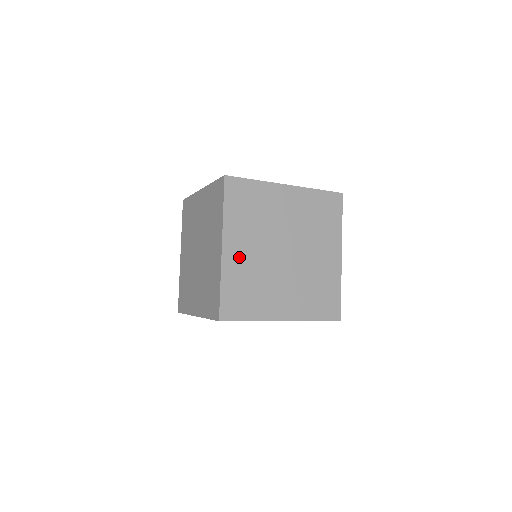
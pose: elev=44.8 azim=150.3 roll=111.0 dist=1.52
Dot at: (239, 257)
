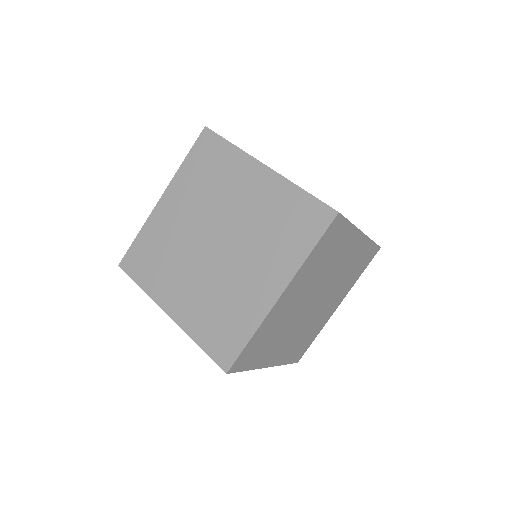
Dot at: (284, 306)
